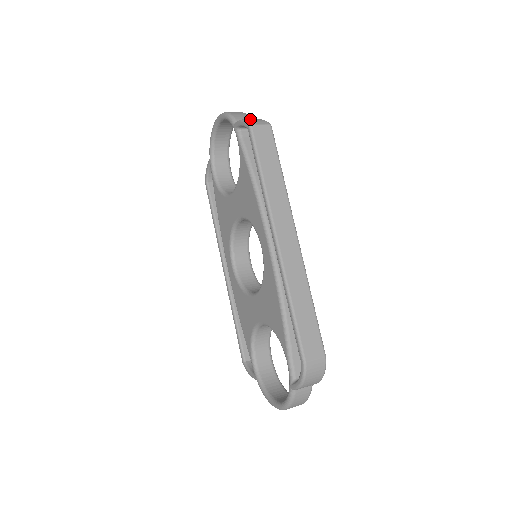
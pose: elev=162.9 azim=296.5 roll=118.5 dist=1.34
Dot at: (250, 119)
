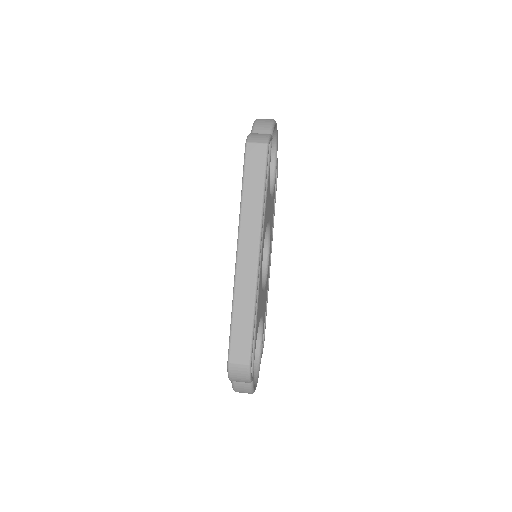
Dot at: (256, 134)
